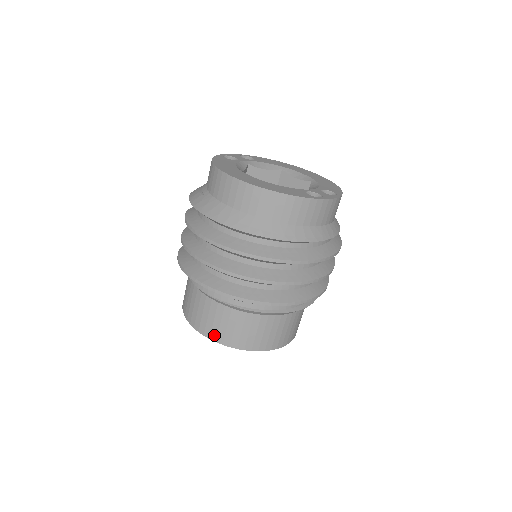
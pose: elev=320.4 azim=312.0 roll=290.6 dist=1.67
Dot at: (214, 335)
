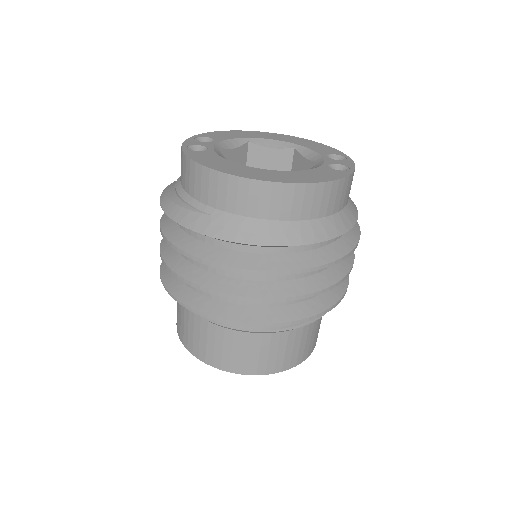
Dot at: (262, 369)
